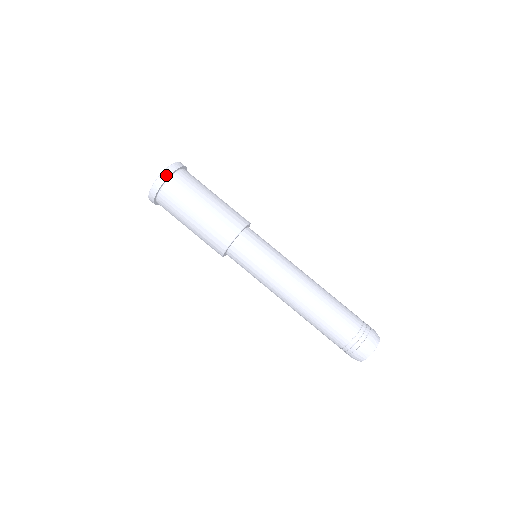
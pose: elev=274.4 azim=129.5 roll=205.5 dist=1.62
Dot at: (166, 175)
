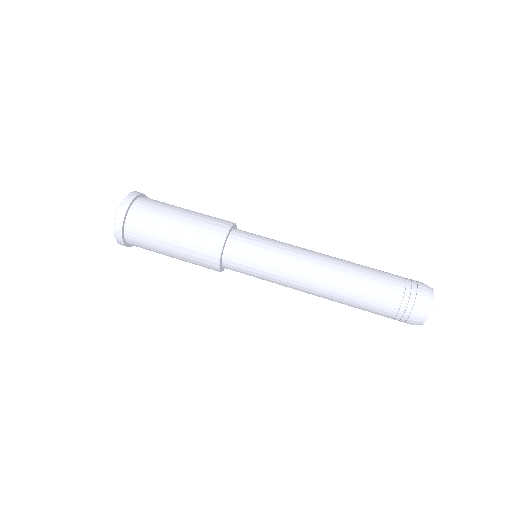
Dot at: (119, 224)
